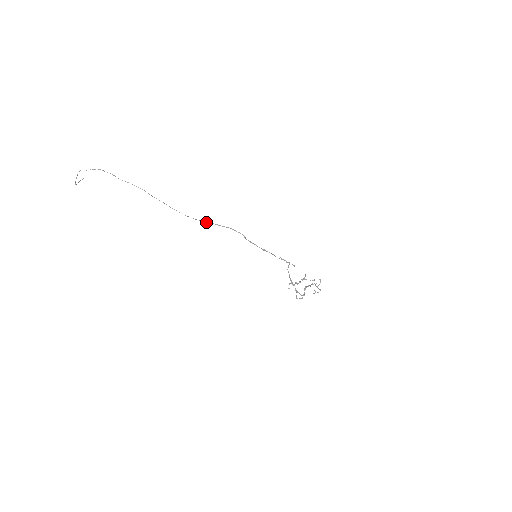
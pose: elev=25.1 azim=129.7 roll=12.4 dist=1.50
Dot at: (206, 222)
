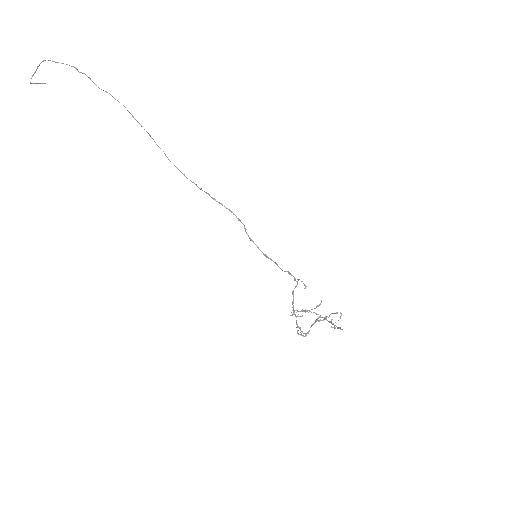
Dot at: (199, 188)
